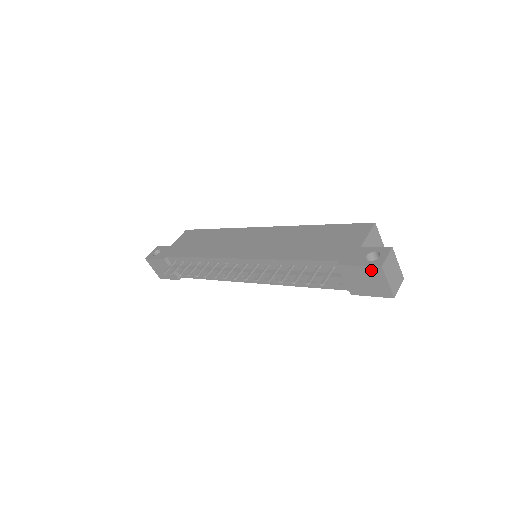
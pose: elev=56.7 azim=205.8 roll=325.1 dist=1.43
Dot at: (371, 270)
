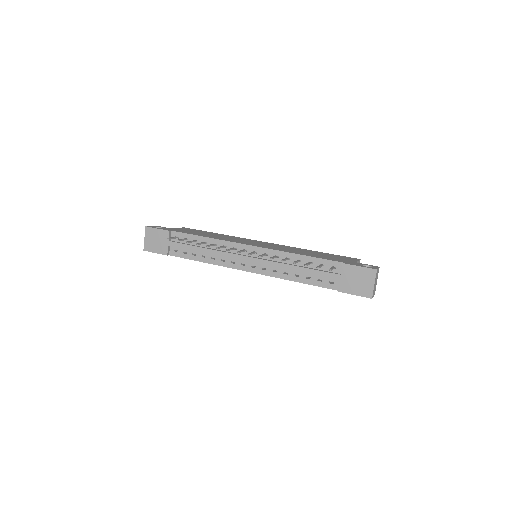
Dot at: (367, 271)
